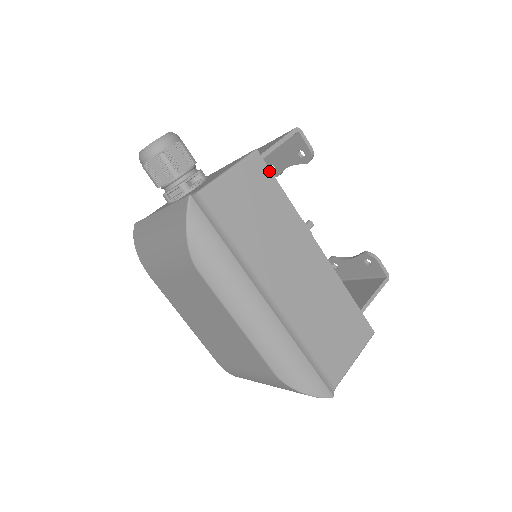
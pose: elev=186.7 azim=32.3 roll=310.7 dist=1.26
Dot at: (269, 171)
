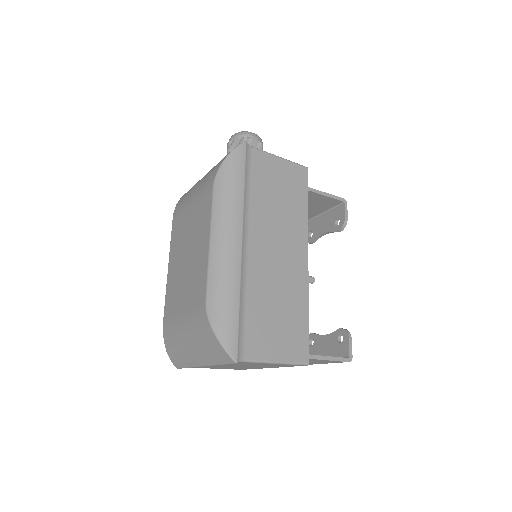
Dot at: (307, 184)
